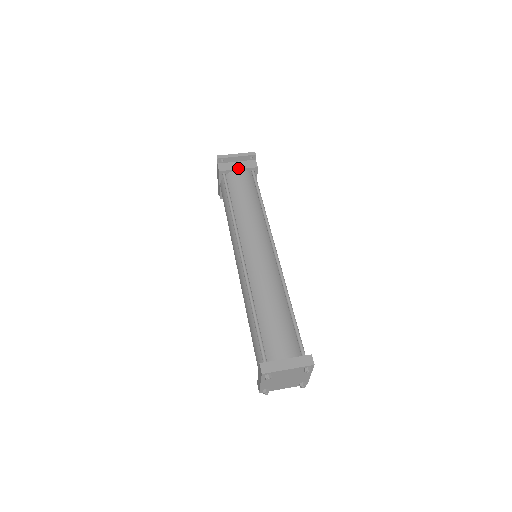
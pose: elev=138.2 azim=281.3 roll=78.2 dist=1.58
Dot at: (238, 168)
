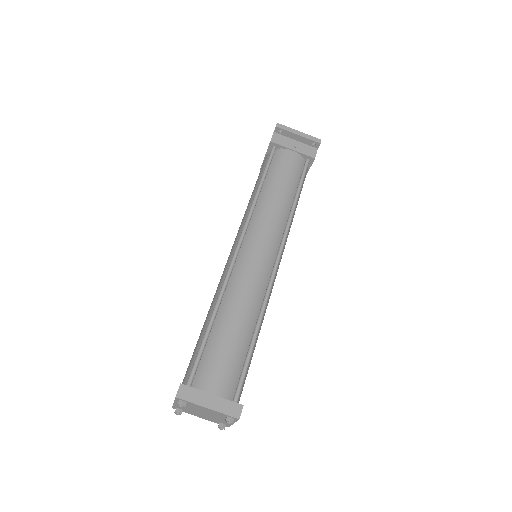
Dot at: (293, 148)
